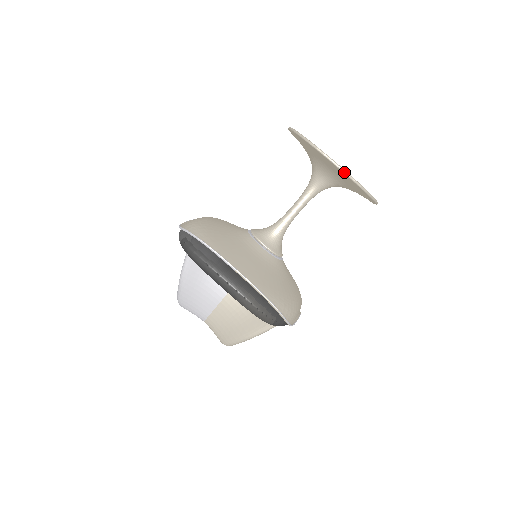
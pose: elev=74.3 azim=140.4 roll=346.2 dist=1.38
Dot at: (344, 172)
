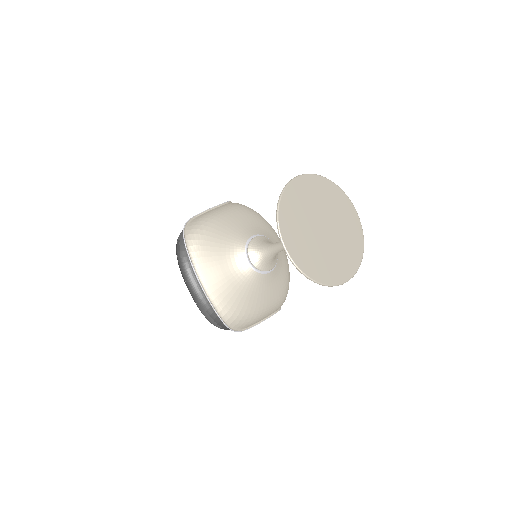
Dot at: (292, 263)
